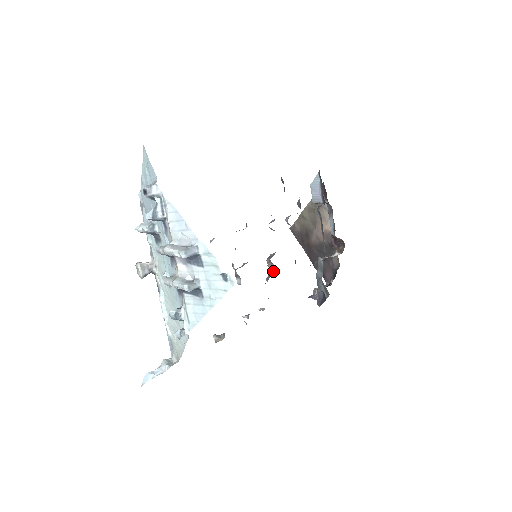
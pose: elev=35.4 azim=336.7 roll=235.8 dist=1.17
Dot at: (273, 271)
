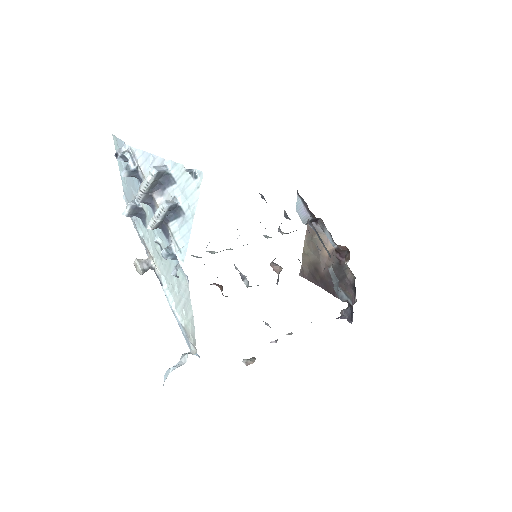
Dot at: occluded
